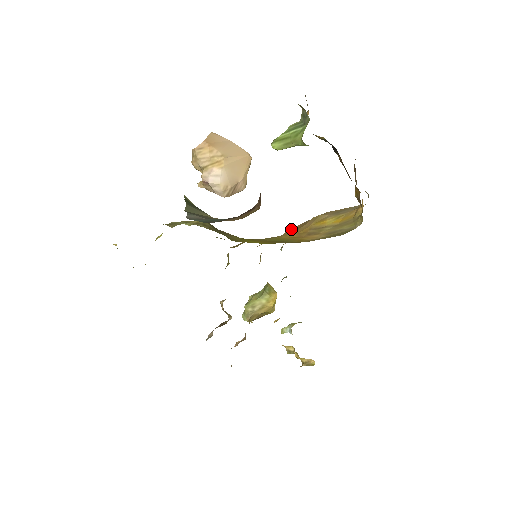
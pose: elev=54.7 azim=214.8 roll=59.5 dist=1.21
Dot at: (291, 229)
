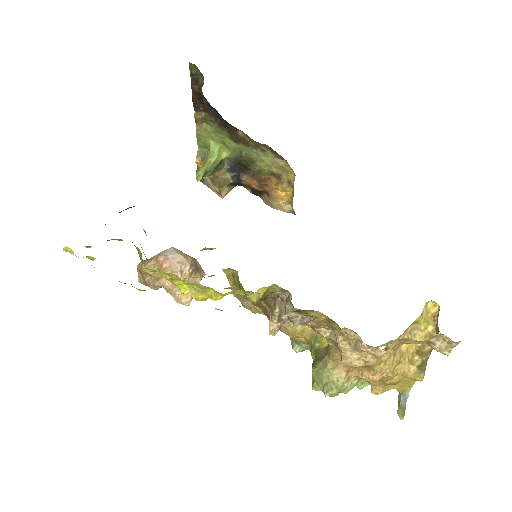
Dot at: occluded
